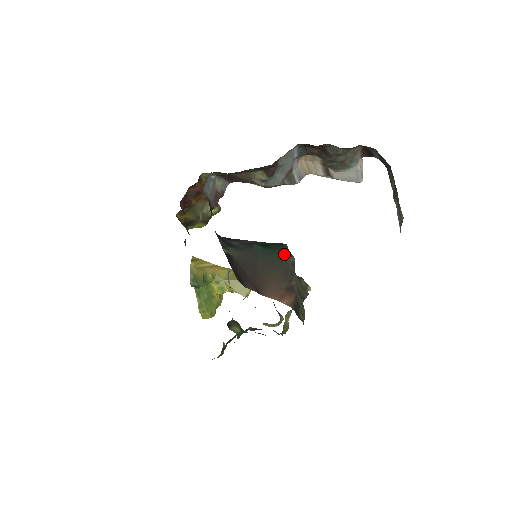
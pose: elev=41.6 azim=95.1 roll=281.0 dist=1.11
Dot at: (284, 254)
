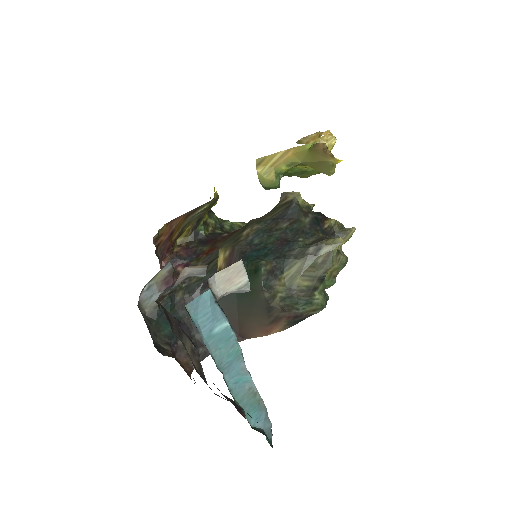
Dot at: (257, 292)
